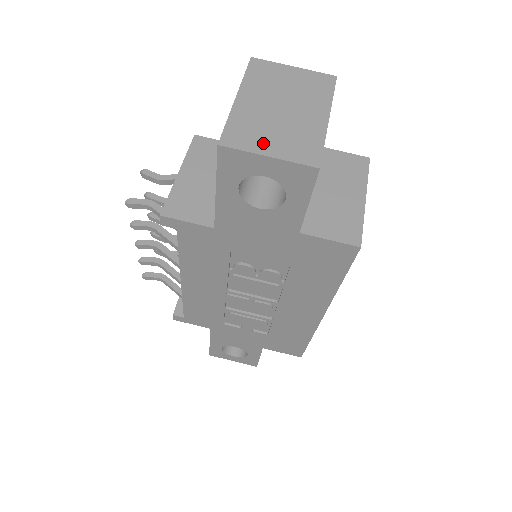
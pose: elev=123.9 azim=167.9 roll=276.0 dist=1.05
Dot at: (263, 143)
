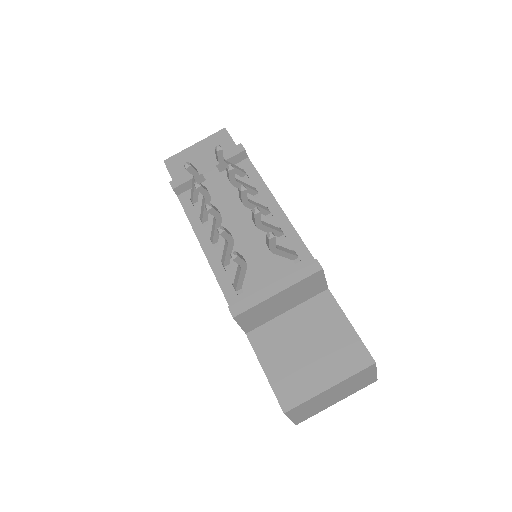
Dot at: (299, 414)
